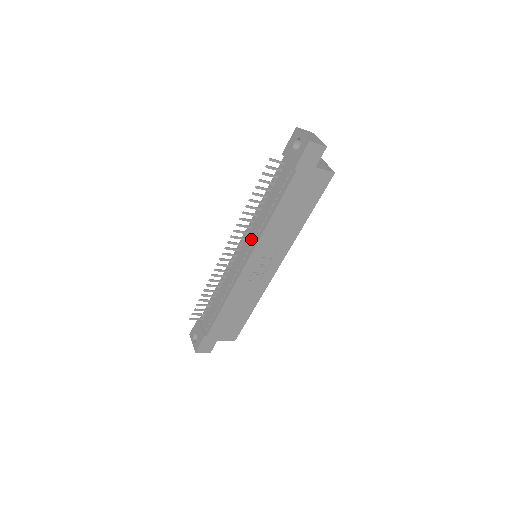
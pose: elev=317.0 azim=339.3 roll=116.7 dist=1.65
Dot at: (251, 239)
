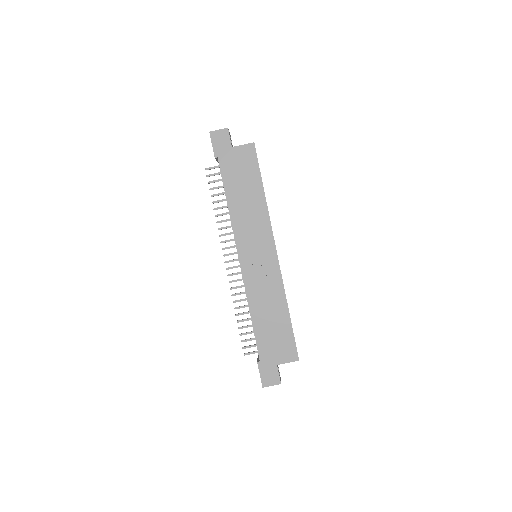
Dot at: occluded
